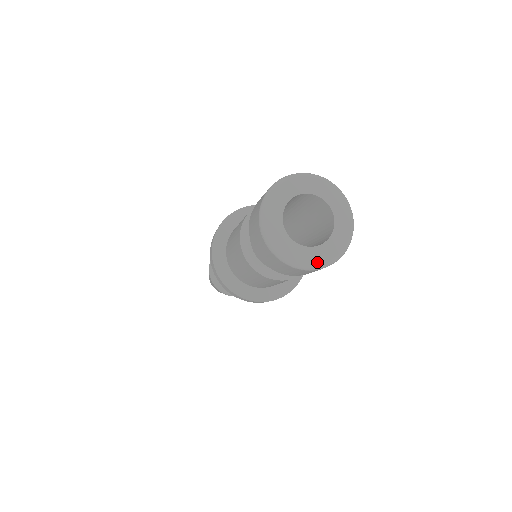
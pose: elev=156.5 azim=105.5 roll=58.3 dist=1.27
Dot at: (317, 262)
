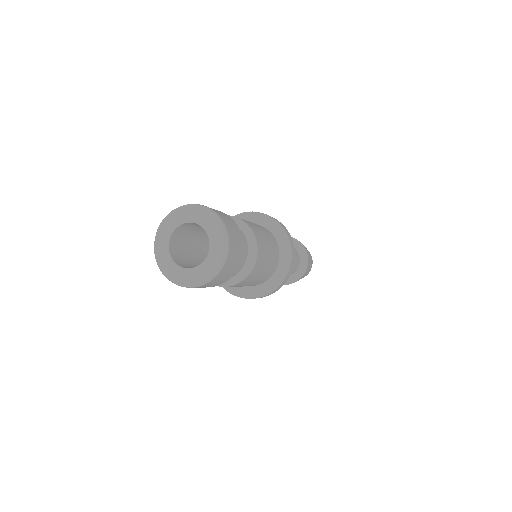
Dot at: (194, 281)
